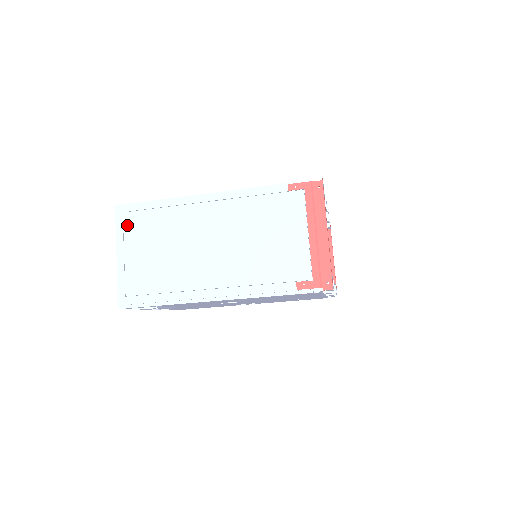
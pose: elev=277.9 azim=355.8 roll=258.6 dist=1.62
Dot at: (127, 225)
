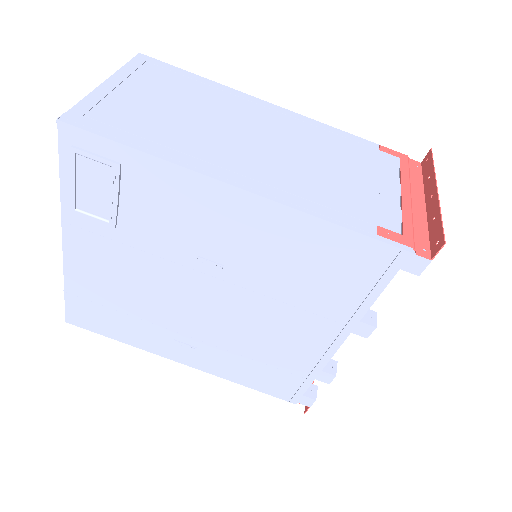
Dot at: (144, 70)
